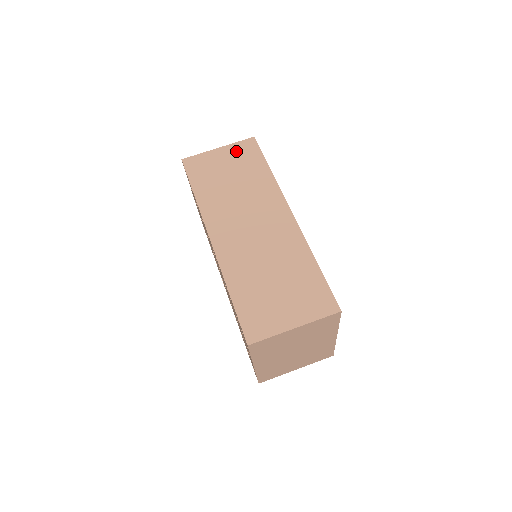
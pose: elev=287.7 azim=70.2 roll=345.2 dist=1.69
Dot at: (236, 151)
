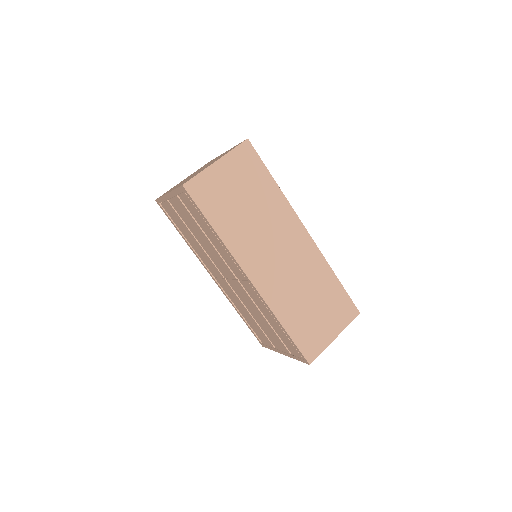
Dot at: (237, 163)
